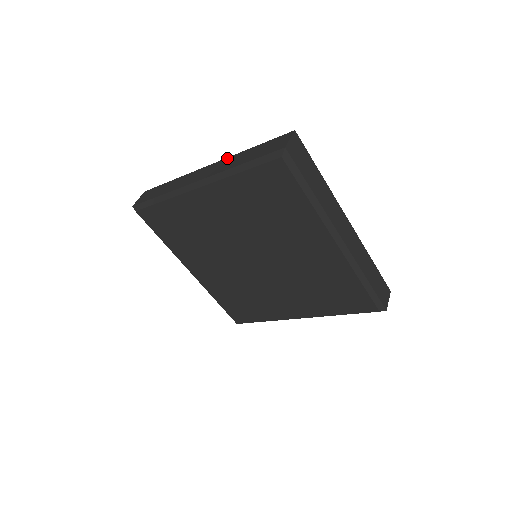
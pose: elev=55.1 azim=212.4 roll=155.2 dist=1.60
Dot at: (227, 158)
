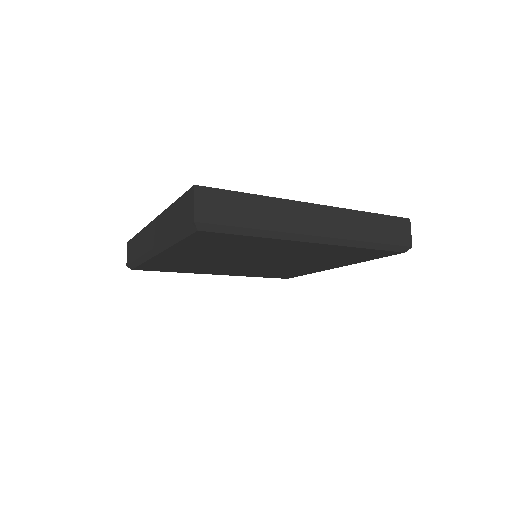
Dot at: (161, 215)
